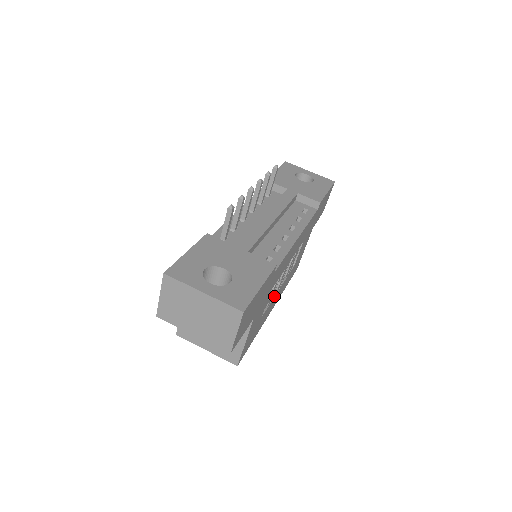
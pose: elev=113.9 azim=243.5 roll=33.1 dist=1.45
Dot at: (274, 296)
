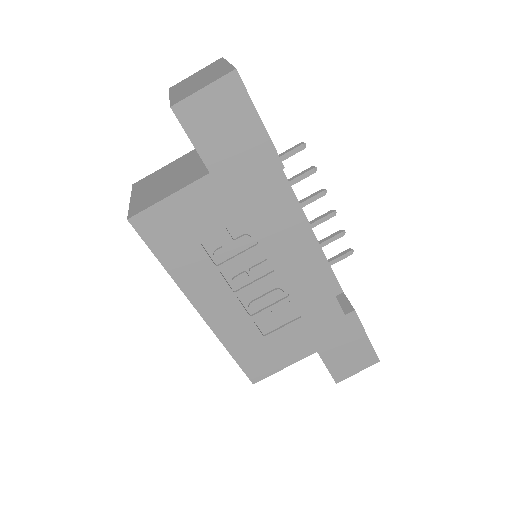
Dot at: (225, 279)
